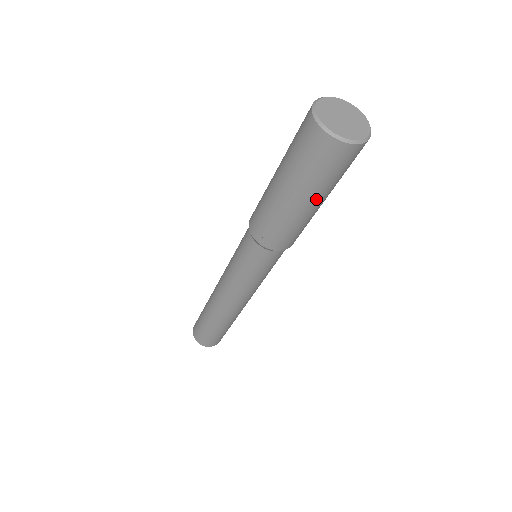
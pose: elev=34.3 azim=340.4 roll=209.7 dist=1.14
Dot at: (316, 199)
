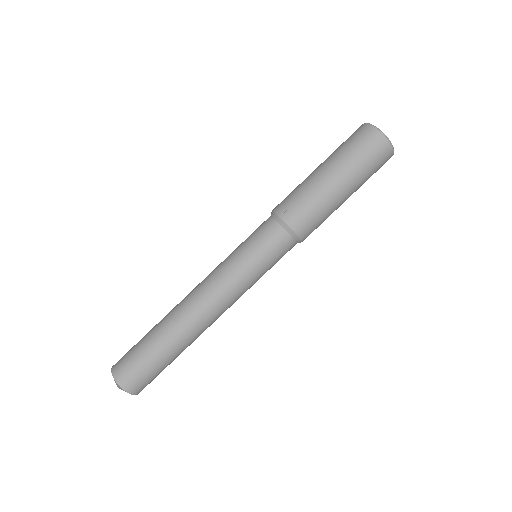
Dot at: (346, 181)
